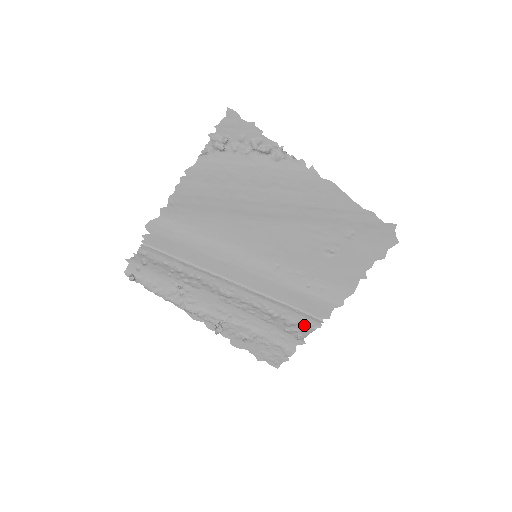
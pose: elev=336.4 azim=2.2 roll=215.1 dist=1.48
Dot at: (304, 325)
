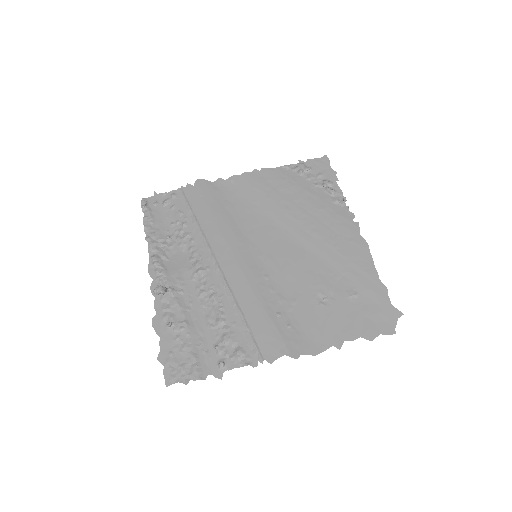
Dot at: (240, 351)
